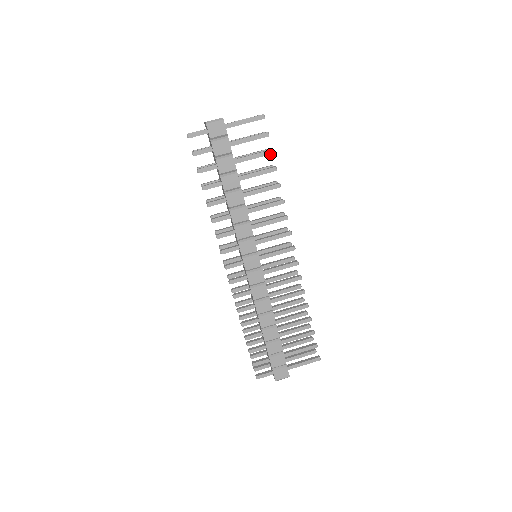
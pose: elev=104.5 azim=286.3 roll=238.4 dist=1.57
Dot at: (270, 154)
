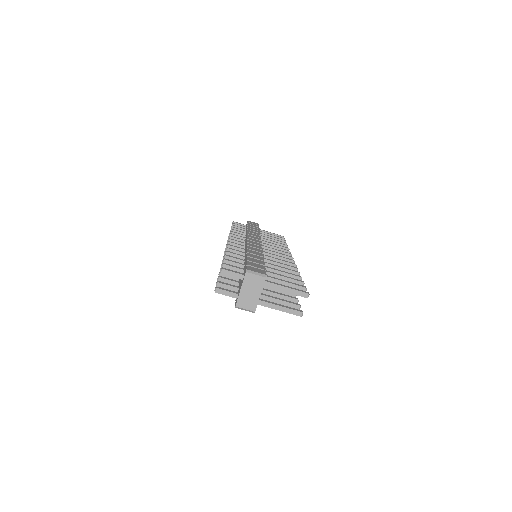
Dot at: (294, 302)
